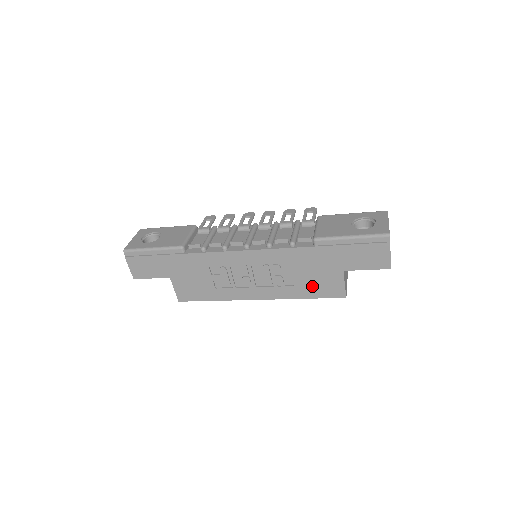
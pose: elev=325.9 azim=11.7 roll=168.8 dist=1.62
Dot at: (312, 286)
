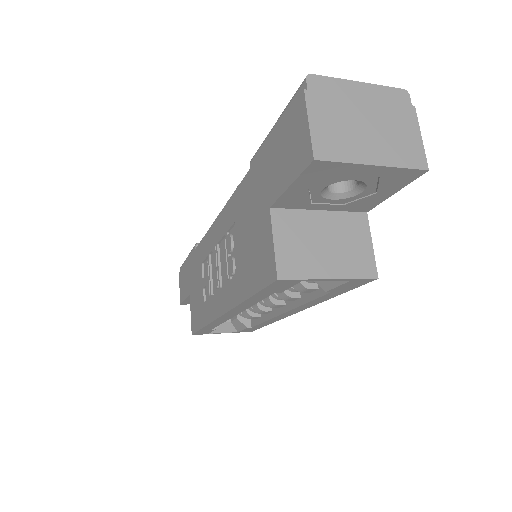
Dot at: (250, 264)
